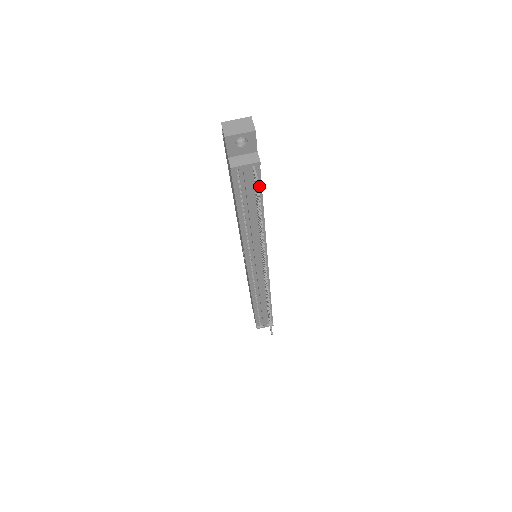
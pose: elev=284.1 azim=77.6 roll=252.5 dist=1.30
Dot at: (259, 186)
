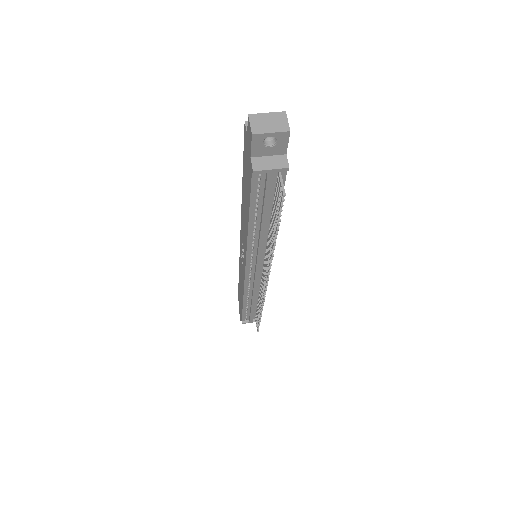
Dot at: occluded
